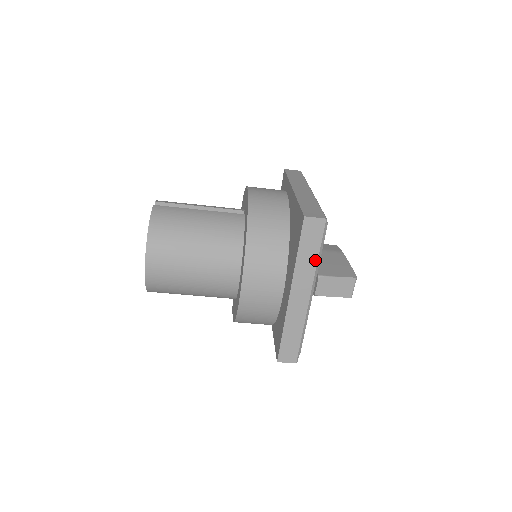
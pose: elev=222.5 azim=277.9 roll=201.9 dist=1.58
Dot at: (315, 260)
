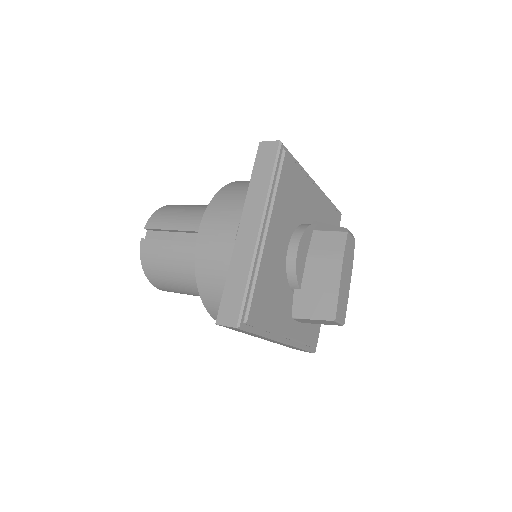
Dot at: occluded
